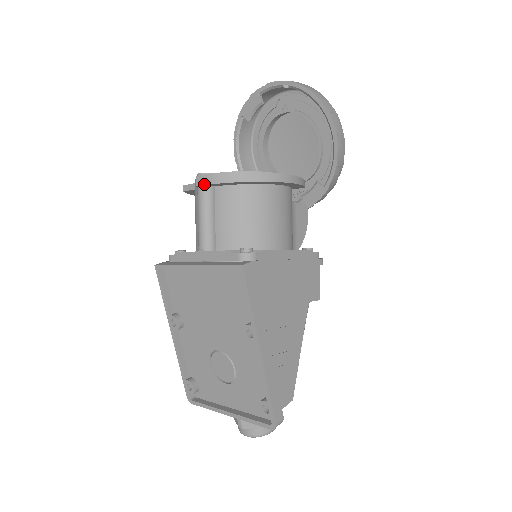
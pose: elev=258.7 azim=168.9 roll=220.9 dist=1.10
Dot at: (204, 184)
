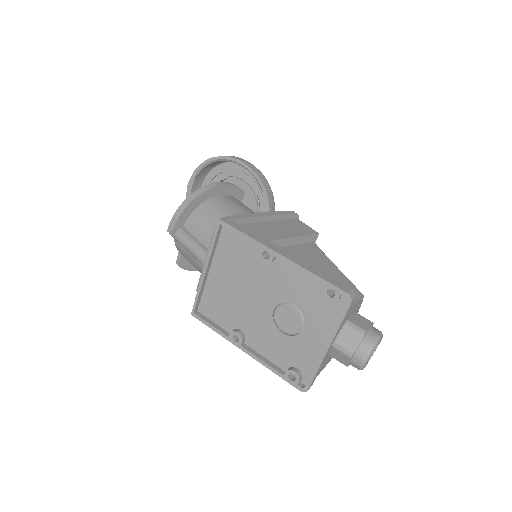
Dot at: (173, 227)
